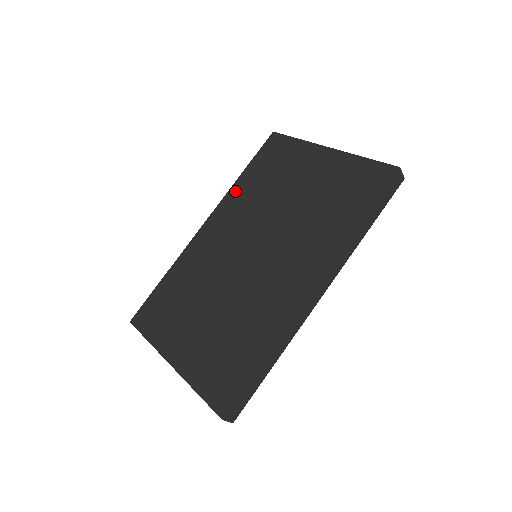
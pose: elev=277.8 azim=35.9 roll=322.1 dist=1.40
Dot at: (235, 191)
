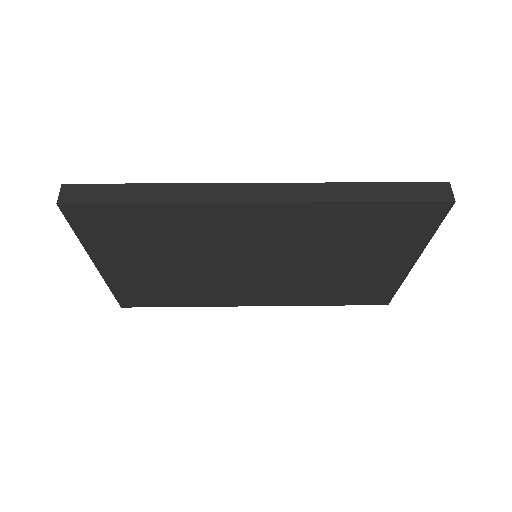
Dot at: occluded
